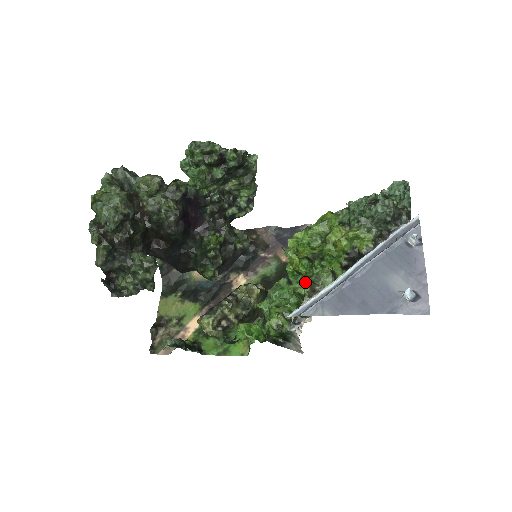
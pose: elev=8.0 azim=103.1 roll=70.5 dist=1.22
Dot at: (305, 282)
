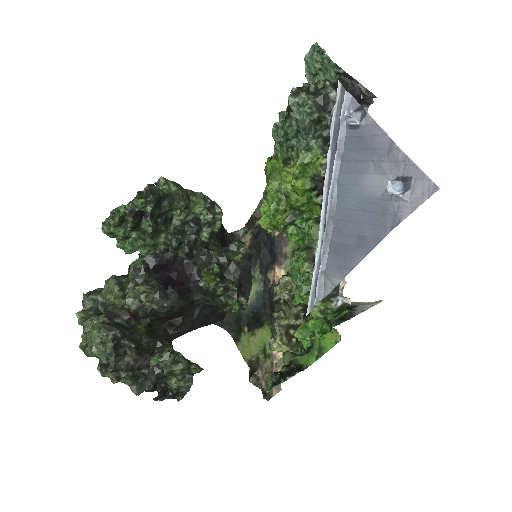
Dot at: (301, 255)
